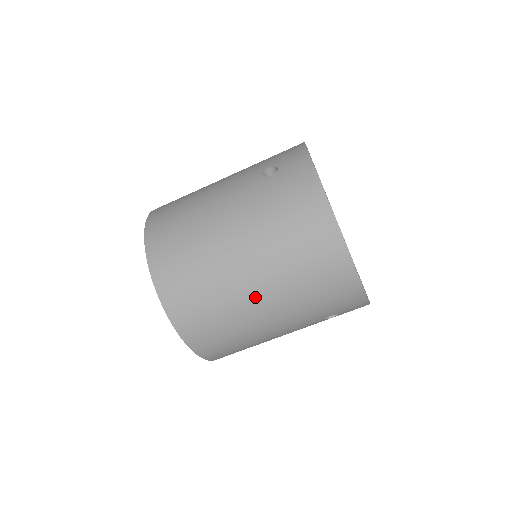
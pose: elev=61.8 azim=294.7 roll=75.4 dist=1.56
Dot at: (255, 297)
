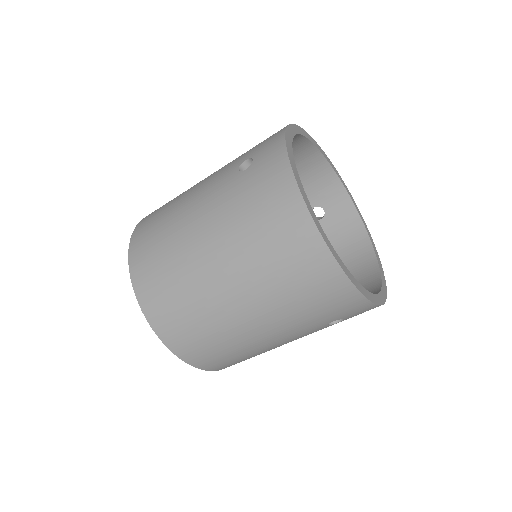
Dot at: (236, 307)
